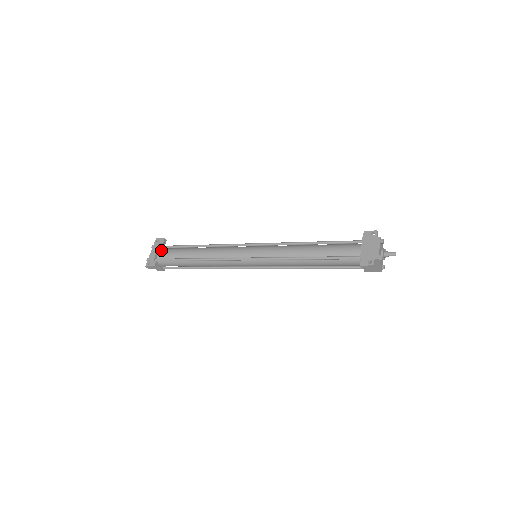
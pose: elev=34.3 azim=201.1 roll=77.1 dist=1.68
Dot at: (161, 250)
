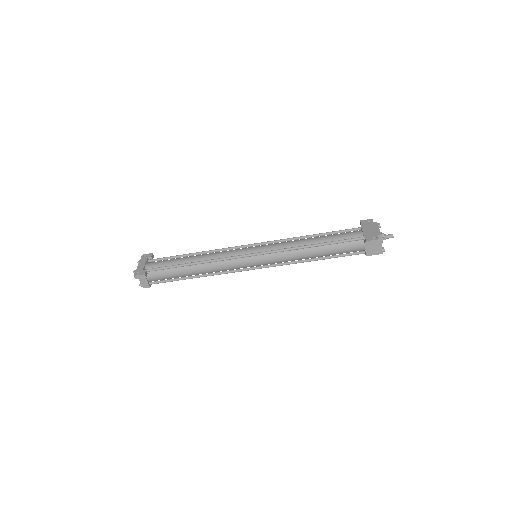
Dot at: (150, 262)
